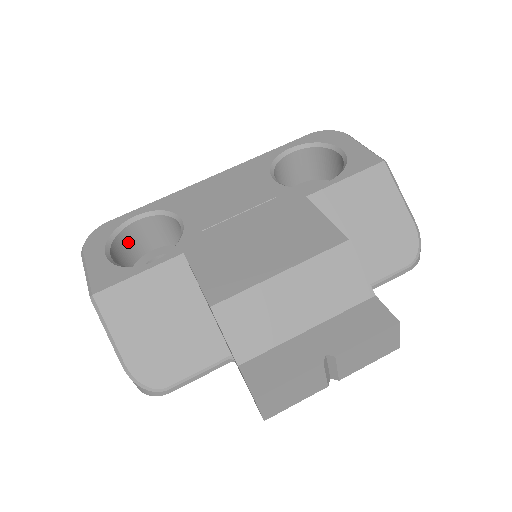
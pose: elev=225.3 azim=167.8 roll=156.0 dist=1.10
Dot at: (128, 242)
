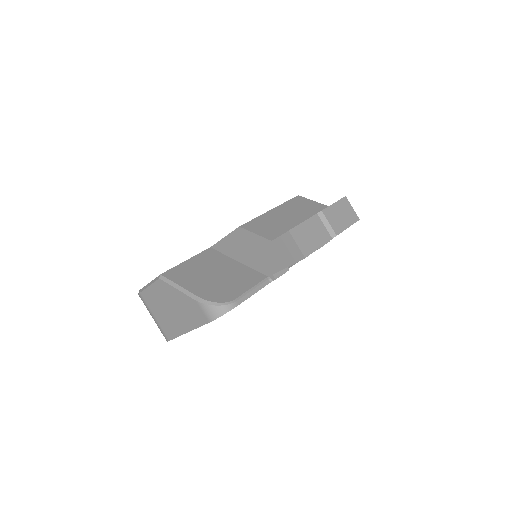
Dot at: occluded
